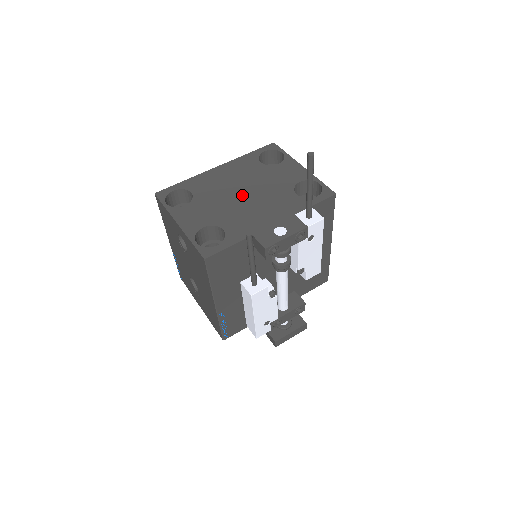
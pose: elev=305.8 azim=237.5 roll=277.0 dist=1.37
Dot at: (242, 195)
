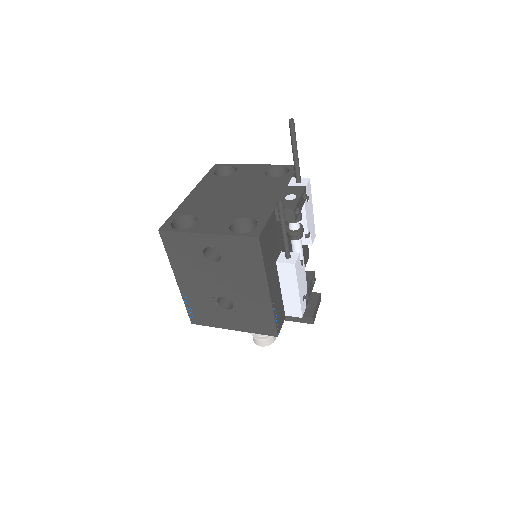
Dot at: (234, 196)
